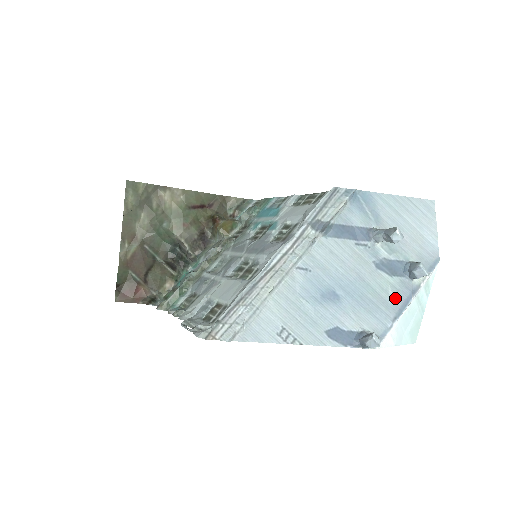
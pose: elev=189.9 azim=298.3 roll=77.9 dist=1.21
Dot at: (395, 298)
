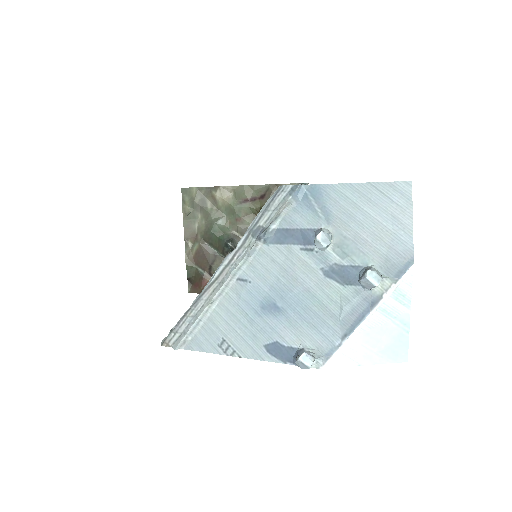
Dot at: (347, 311)
